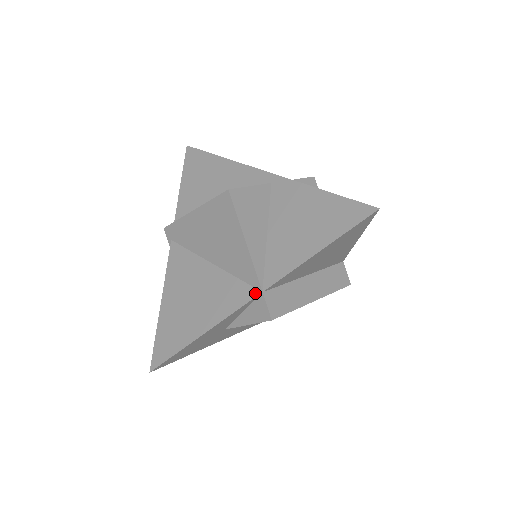
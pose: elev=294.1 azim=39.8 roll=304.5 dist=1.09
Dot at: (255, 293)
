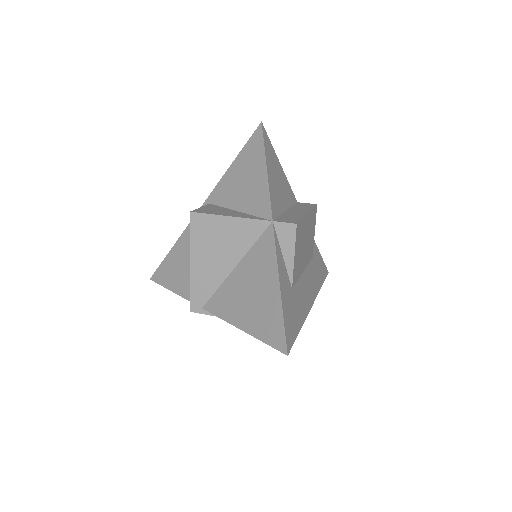
Dot at: (271, 228)
